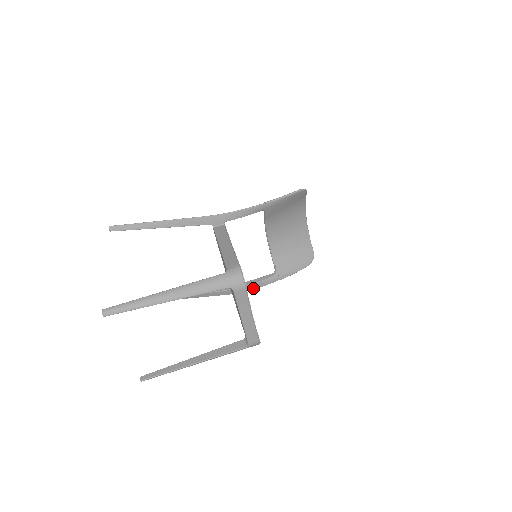
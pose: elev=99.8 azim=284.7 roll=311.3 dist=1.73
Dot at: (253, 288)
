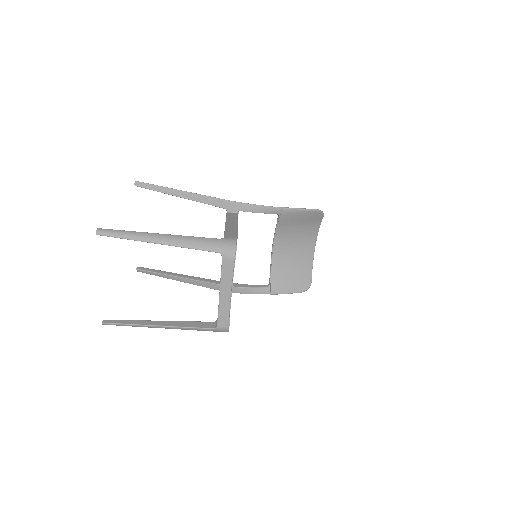
Dot at: (242, 292)
